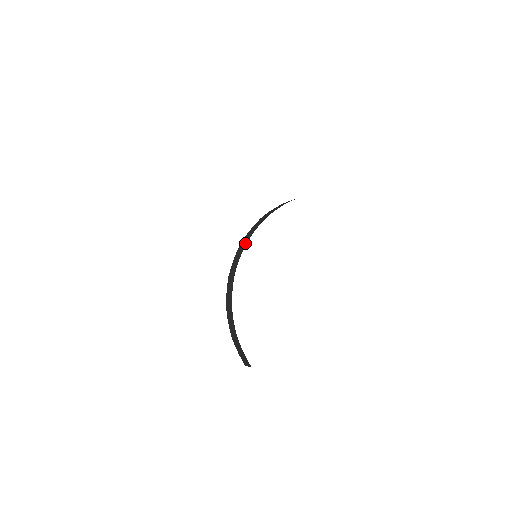
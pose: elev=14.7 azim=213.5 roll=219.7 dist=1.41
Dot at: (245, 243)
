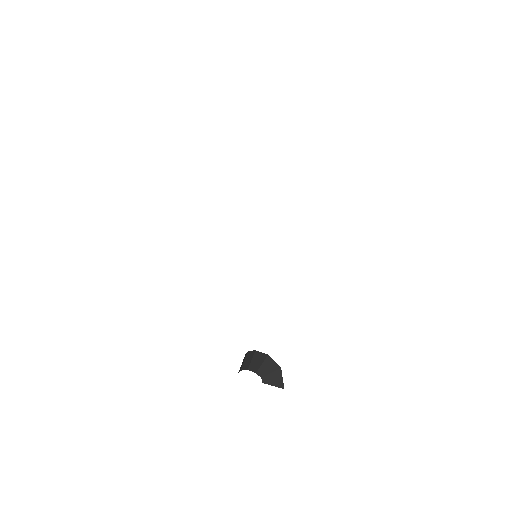
Dot at: occluded
